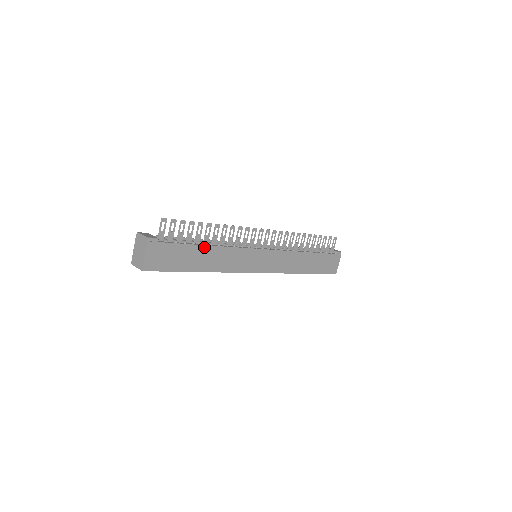
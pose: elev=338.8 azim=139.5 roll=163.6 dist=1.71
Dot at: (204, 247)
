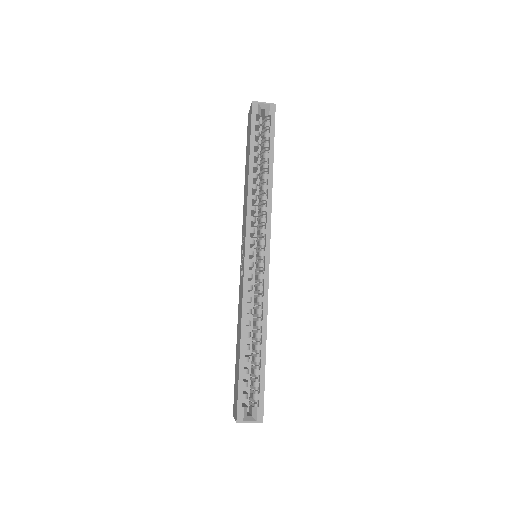
Dot at: occluded
